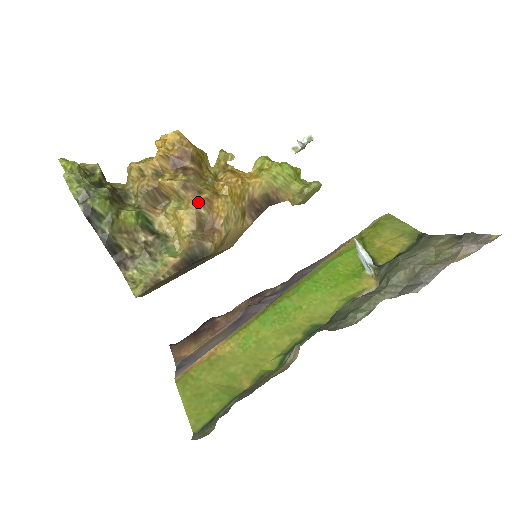
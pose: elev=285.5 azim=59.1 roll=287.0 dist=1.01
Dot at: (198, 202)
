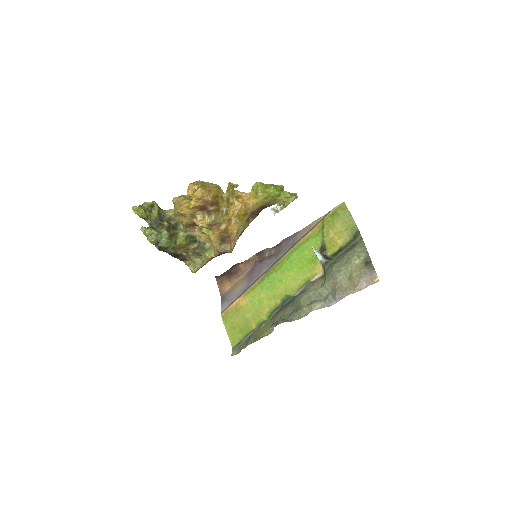
Dot at: (219, 232)
